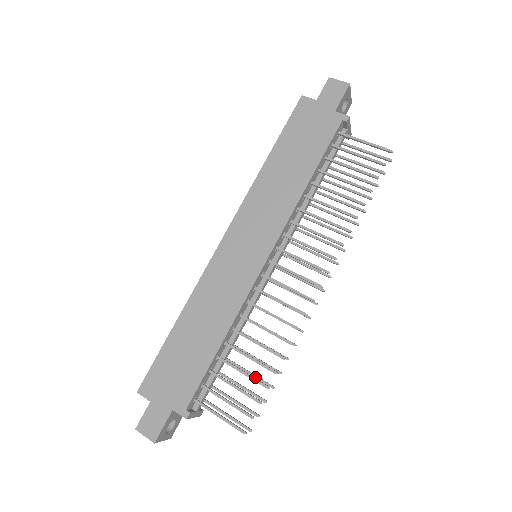
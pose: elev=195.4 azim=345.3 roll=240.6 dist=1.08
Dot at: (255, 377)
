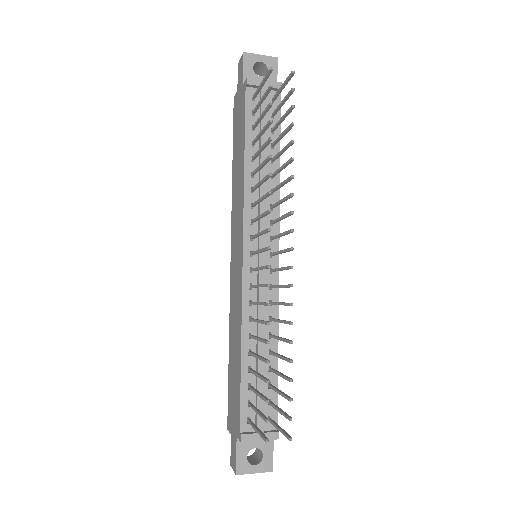
Dot at: (281, 376)
